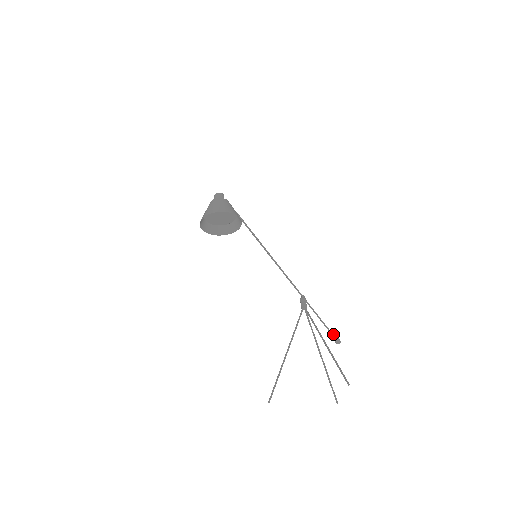
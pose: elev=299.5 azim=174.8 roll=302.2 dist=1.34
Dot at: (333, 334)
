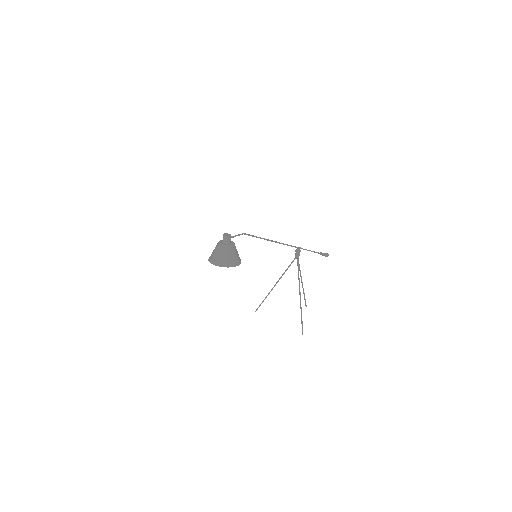
Dot at: (323, 255)
